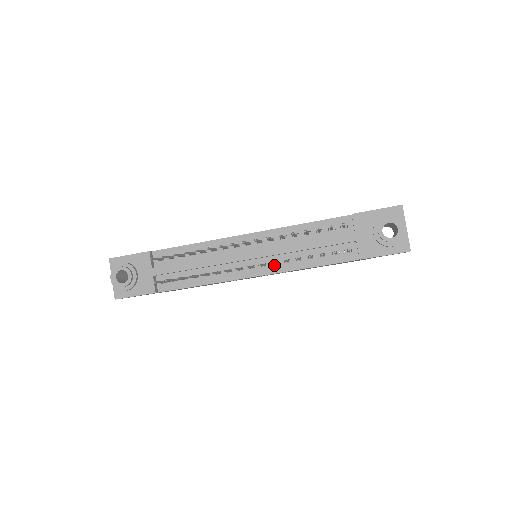
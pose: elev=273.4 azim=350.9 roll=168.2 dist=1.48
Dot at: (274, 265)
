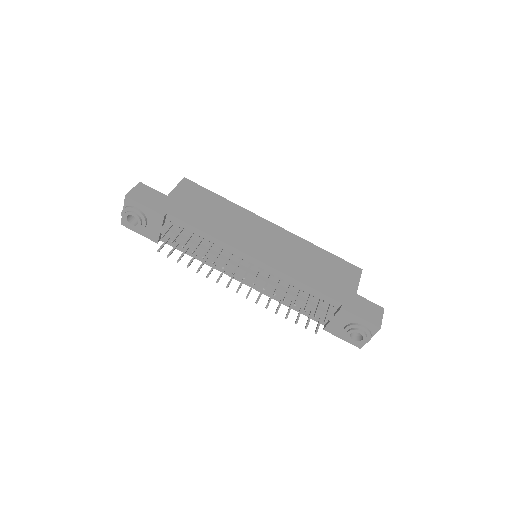
Dot at: (262, 288)
